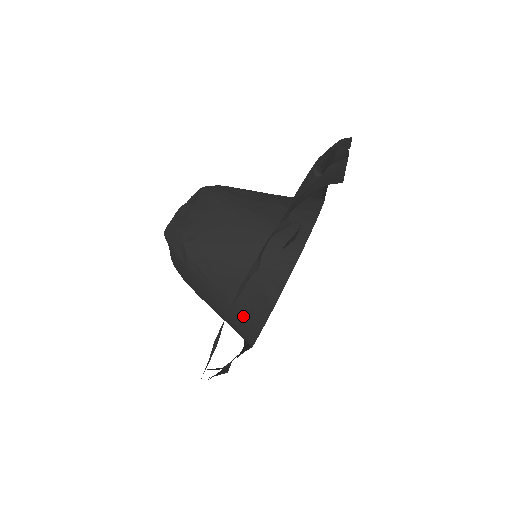
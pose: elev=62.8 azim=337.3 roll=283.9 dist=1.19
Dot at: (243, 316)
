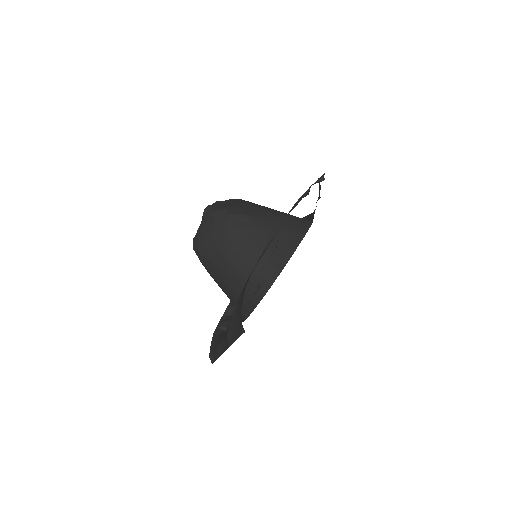
Dot at: (269, 259)
